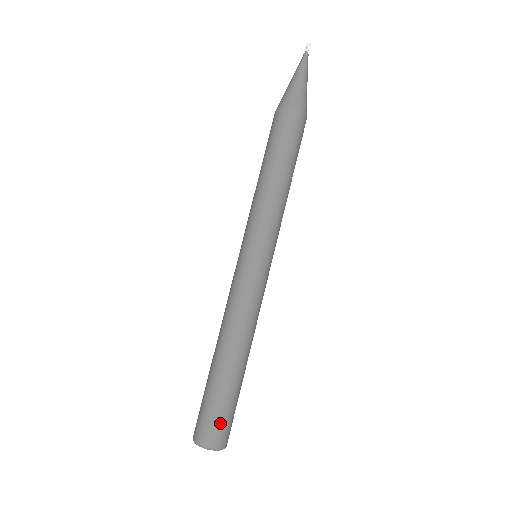
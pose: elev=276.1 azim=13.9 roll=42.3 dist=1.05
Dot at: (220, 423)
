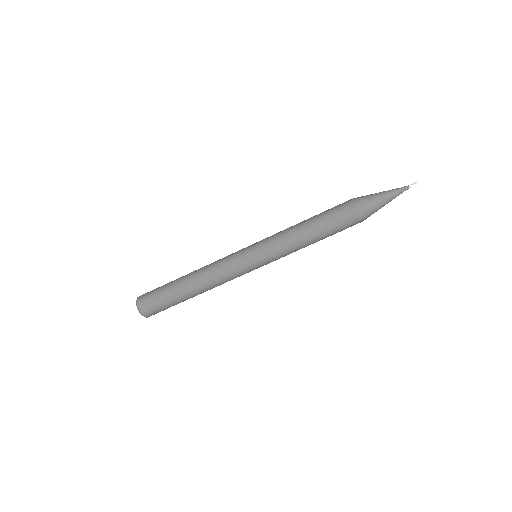
Dot at: (152, 301)
